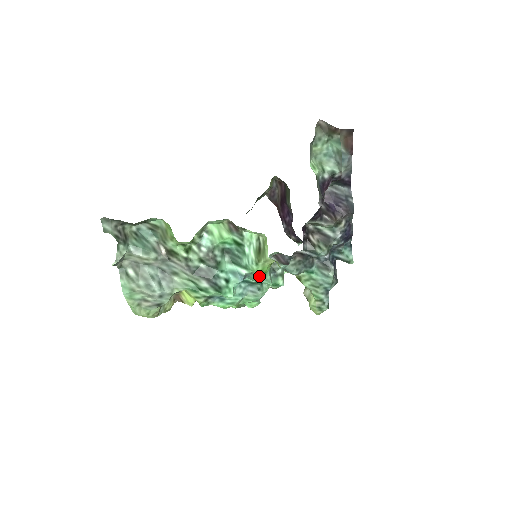
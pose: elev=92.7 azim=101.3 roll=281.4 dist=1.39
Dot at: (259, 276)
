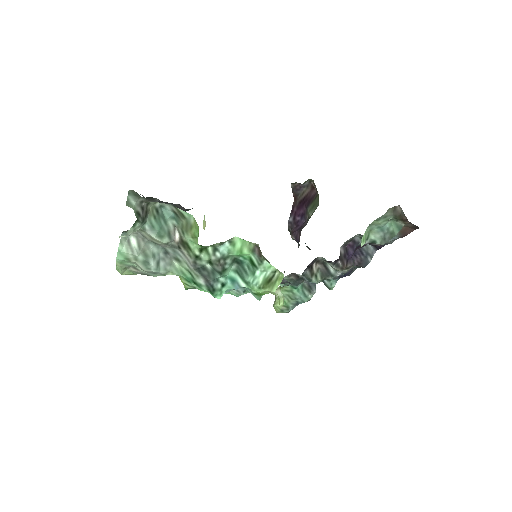
Dot at: (254, 293)
